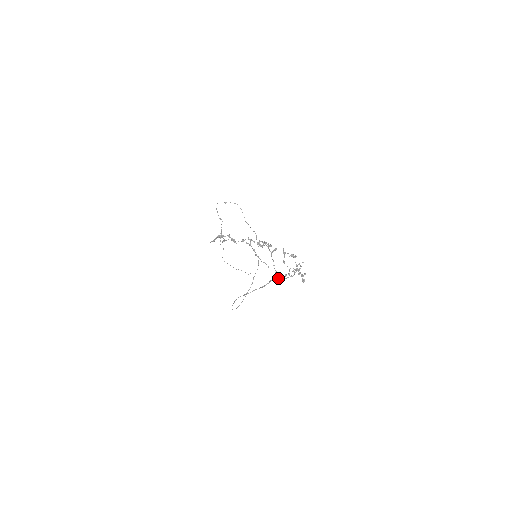
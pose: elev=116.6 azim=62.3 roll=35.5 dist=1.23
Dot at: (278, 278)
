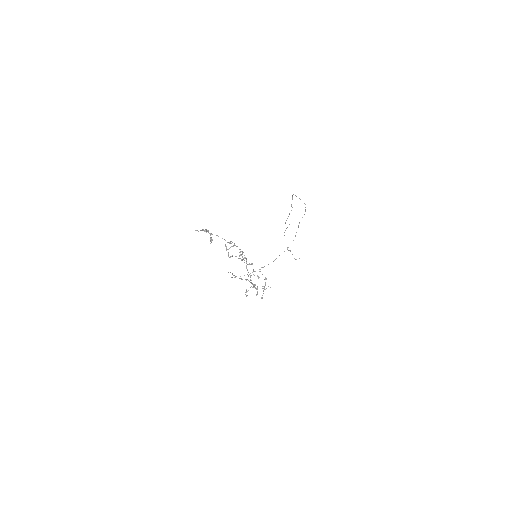
Dot at: (251, 282)
